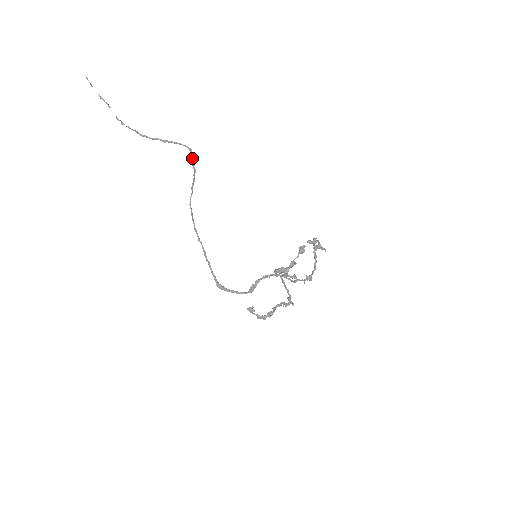
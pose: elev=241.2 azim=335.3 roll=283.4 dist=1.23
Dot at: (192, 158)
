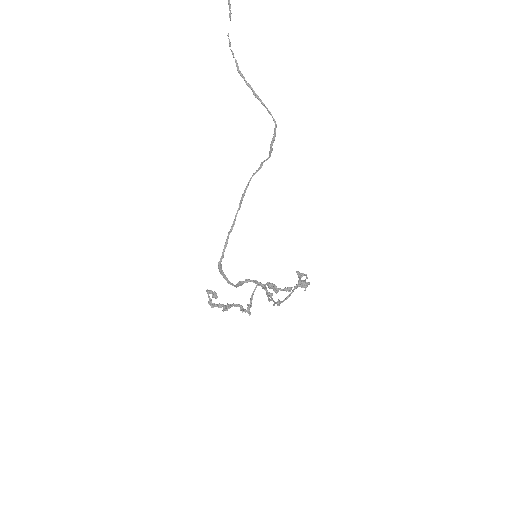
Dot at: (274, 135)
